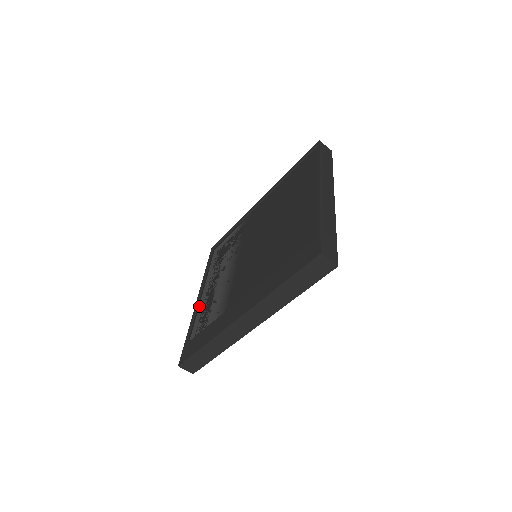
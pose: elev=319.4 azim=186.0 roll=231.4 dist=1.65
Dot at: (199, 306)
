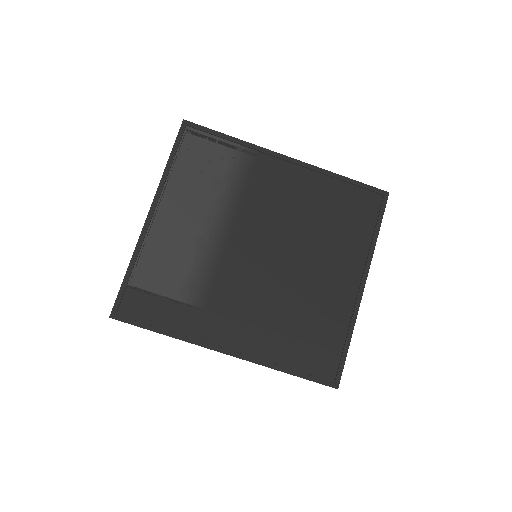
Dot at: (149, 231)
